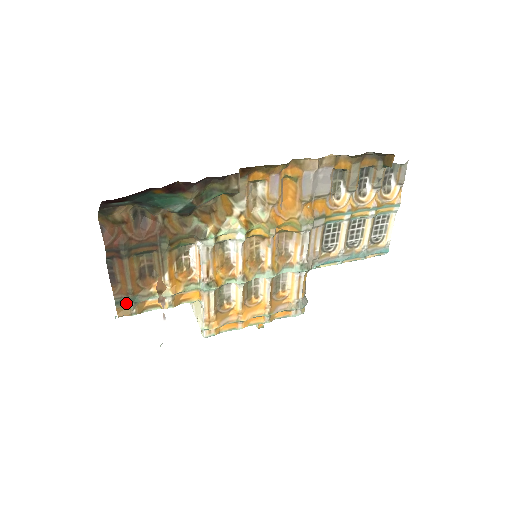
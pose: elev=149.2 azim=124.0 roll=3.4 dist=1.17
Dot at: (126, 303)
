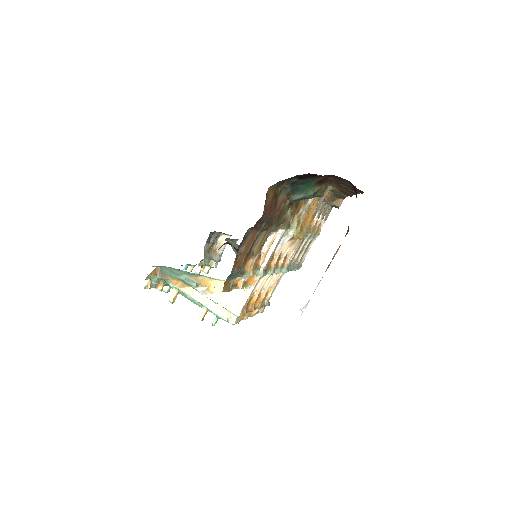
Dot at: (231, 277)
